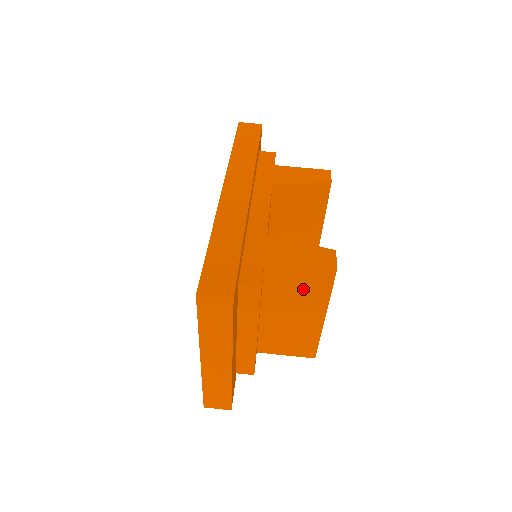
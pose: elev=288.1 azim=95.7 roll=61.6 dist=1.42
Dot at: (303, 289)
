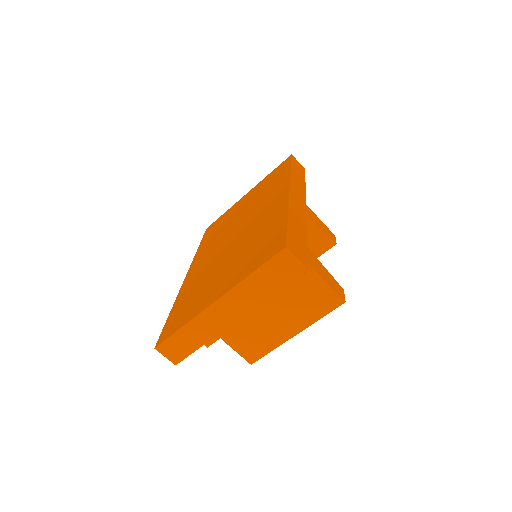
Dot at: (308, 301)
